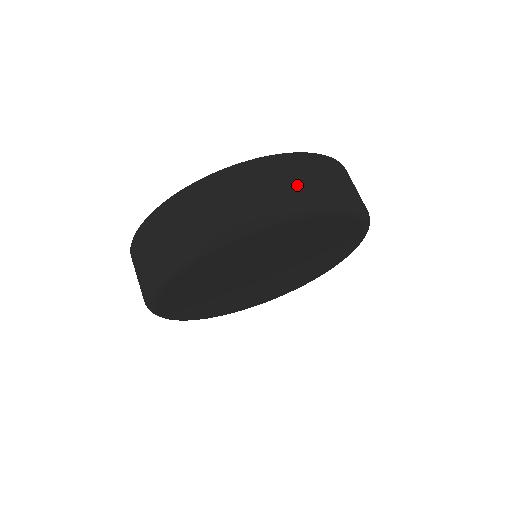
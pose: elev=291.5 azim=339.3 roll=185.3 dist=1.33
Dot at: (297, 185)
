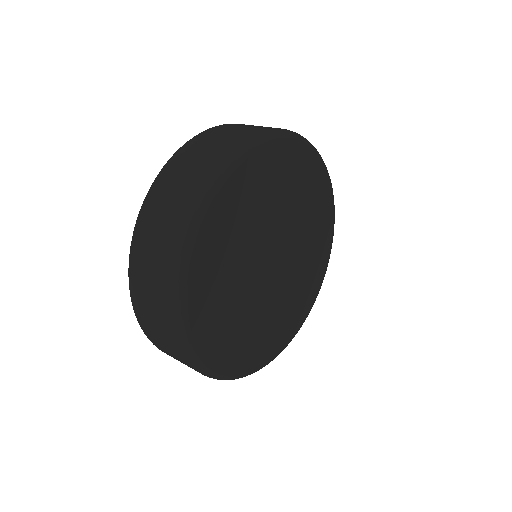
Dot at: (191, 173)
